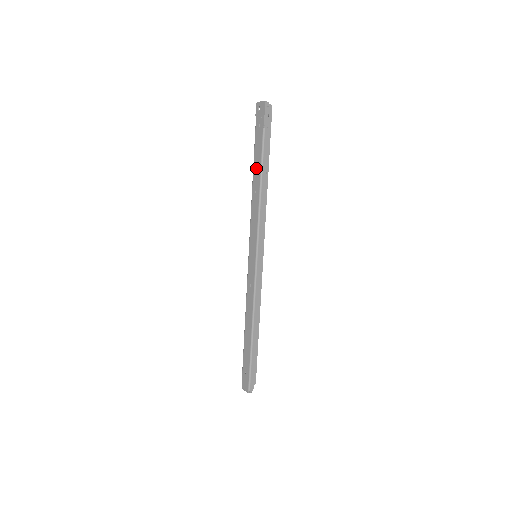
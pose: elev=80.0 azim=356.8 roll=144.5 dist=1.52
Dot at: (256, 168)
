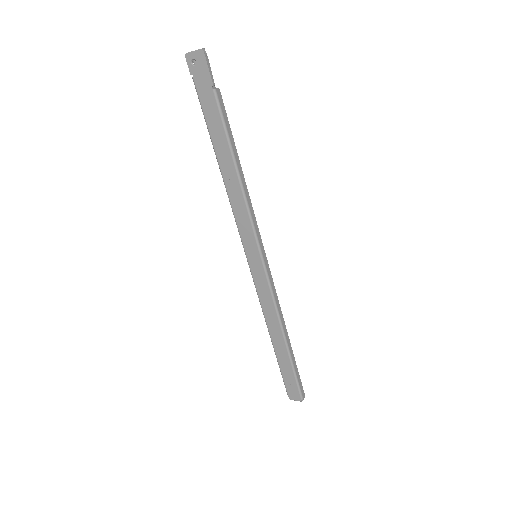
Dot at: (220, 148)
